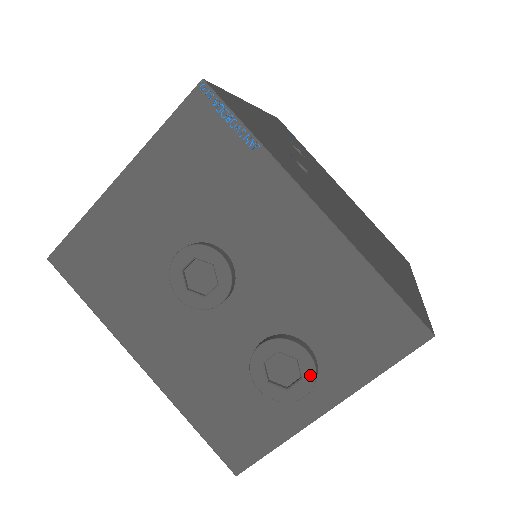
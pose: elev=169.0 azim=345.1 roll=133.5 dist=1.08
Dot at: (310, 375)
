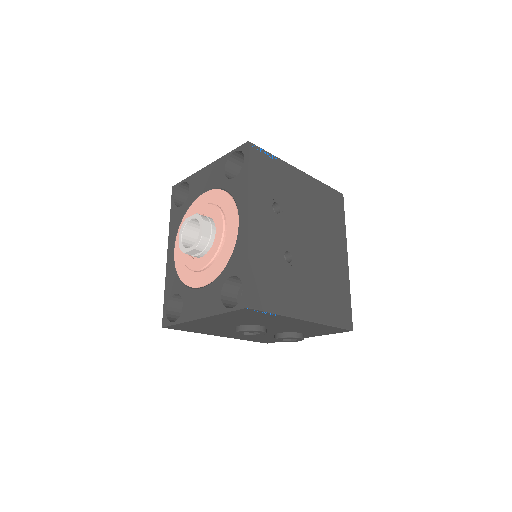
Dot at: (301, 340)
